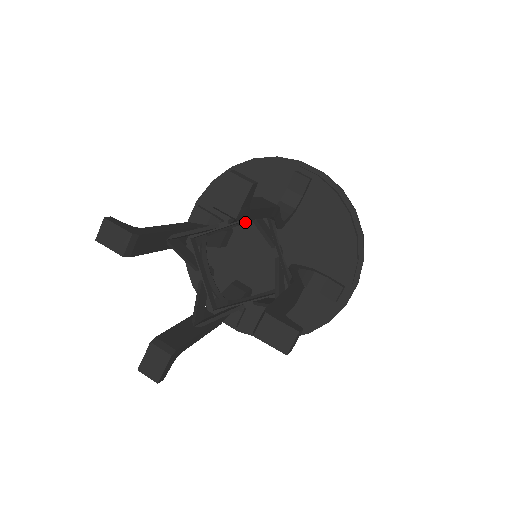
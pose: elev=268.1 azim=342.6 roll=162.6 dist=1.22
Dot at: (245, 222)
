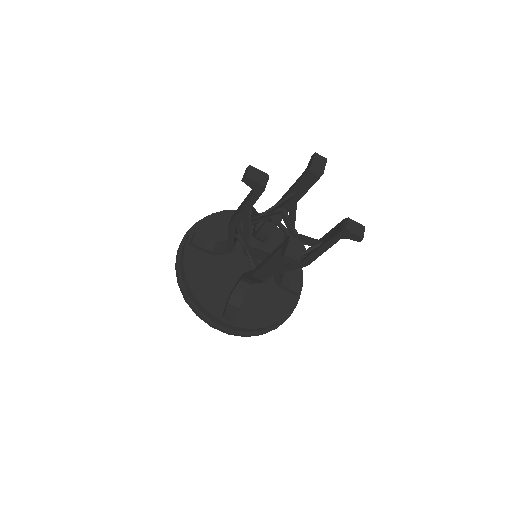
Dot at: (266, 219)
